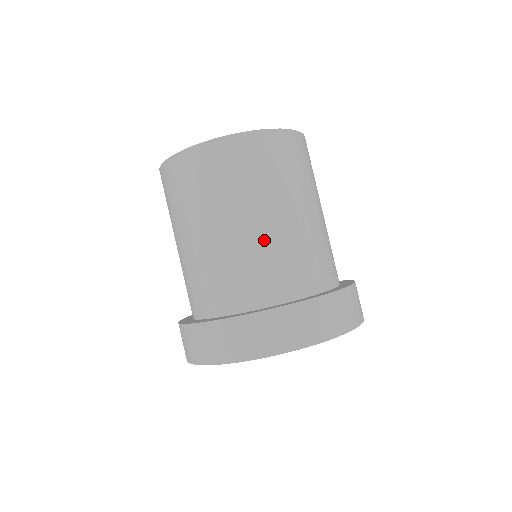
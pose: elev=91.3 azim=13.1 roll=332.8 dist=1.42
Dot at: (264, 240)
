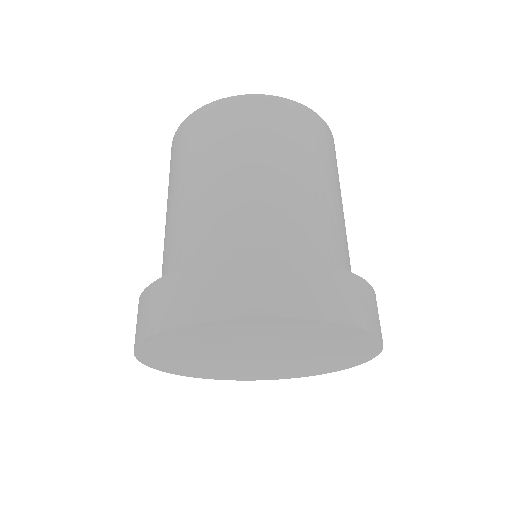
Dot at: (316, 204)
